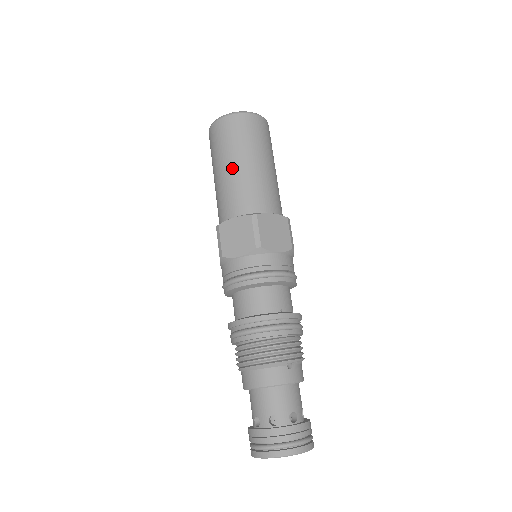
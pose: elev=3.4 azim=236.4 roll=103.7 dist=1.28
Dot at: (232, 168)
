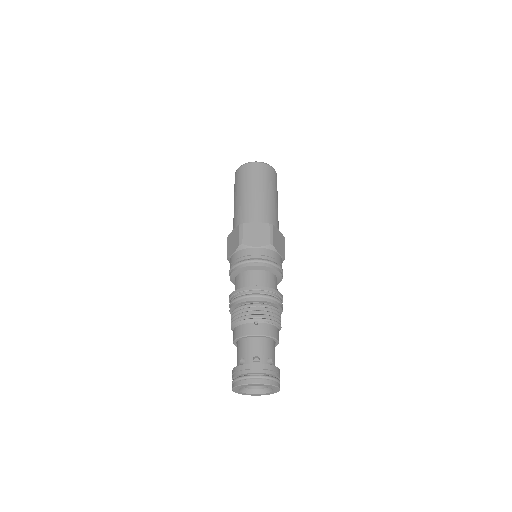
Dot at: (237, 199)
